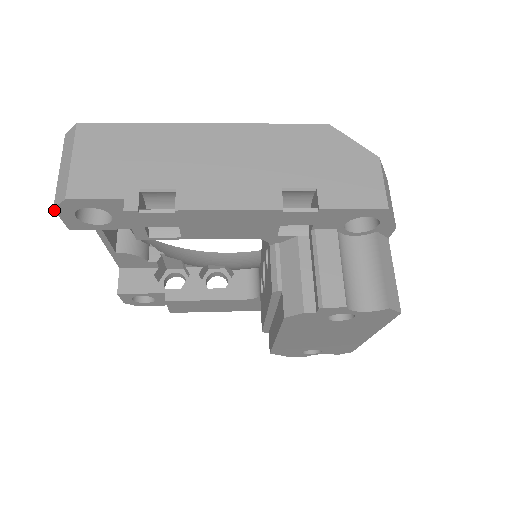
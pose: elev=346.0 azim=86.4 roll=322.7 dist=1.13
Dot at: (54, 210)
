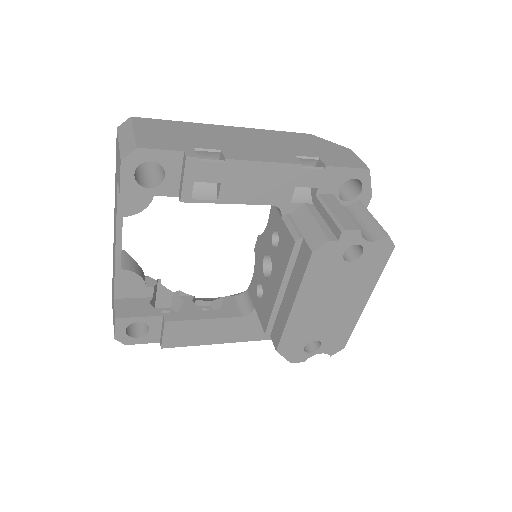
Dot at: (120, 163)
